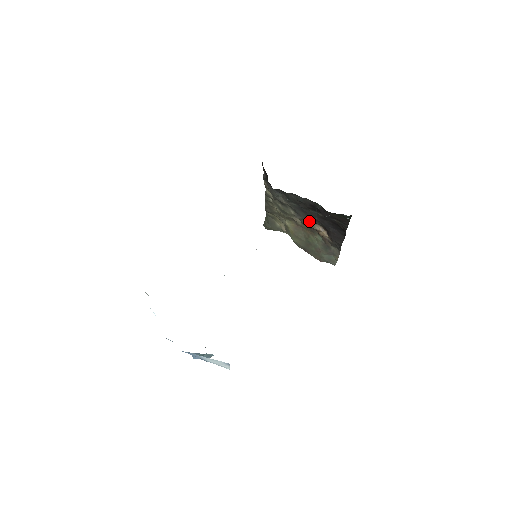
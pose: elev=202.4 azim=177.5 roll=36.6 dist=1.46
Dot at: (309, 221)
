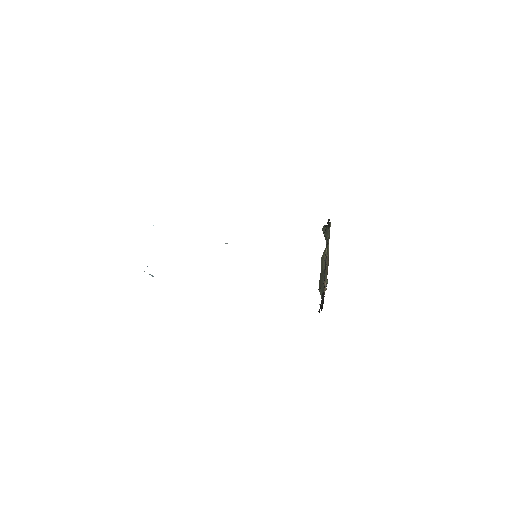
Dot at: occluded
